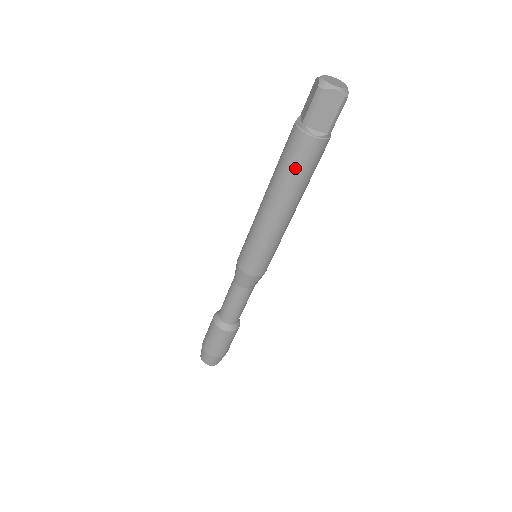
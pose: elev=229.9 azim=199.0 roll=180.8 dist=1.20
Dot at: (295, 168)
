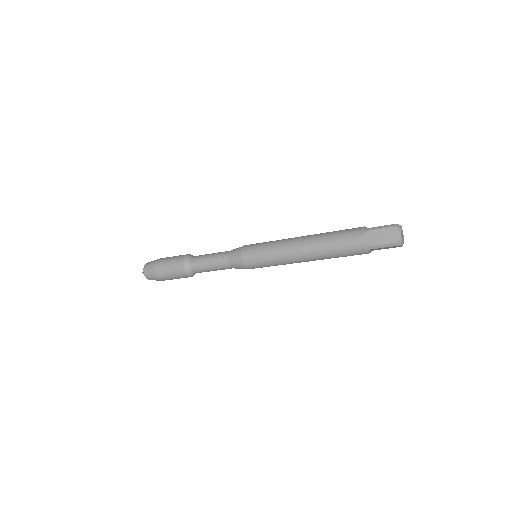
Dot at: (341, 256)
